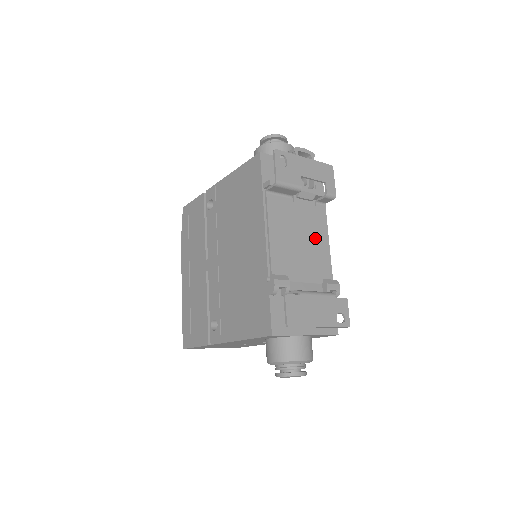
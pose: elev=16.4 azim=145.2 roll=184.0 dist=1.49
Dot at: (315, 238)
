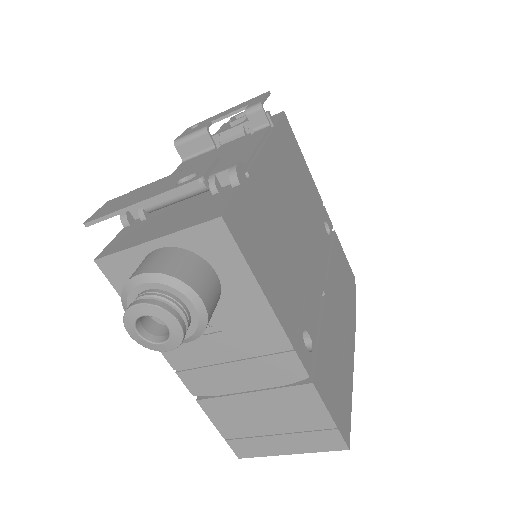
Dot at: (233, 154)
